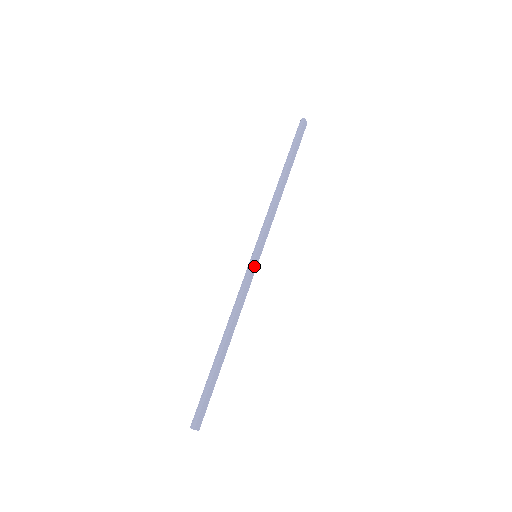
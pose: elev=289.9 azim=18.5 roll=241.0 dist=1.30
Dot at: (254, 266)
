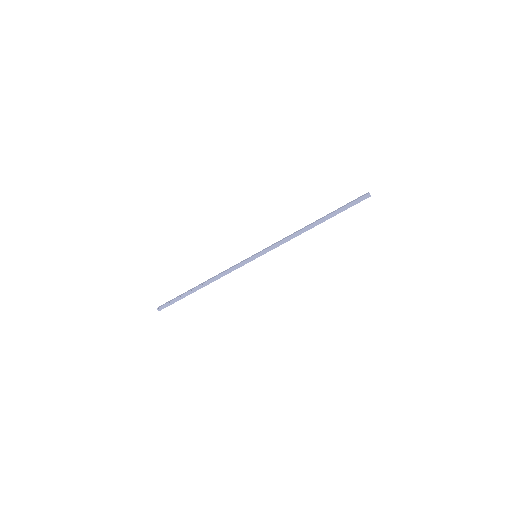
Dot at: (250, 261)
